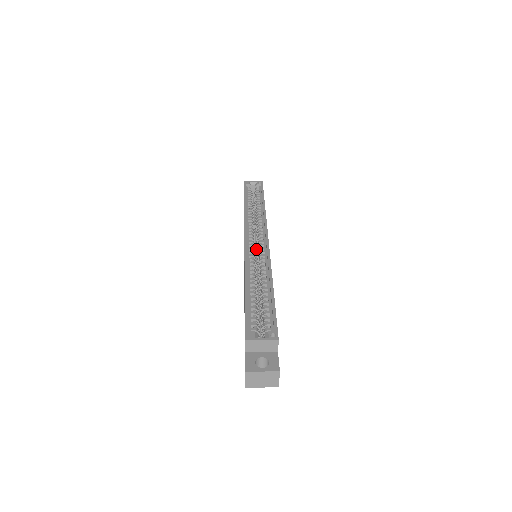
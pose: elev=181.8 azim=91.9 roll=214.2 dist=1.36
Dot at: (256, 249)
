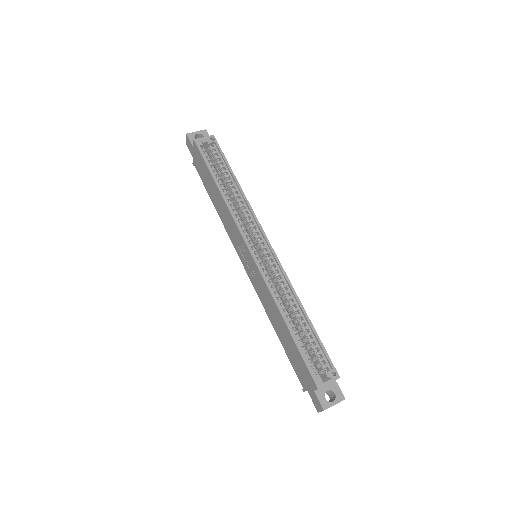
Dot at: occluded
